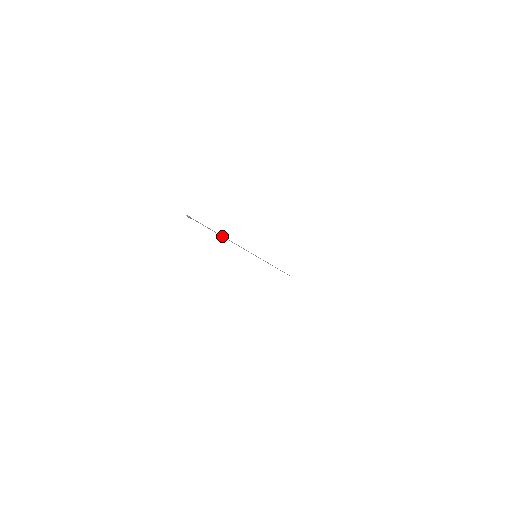
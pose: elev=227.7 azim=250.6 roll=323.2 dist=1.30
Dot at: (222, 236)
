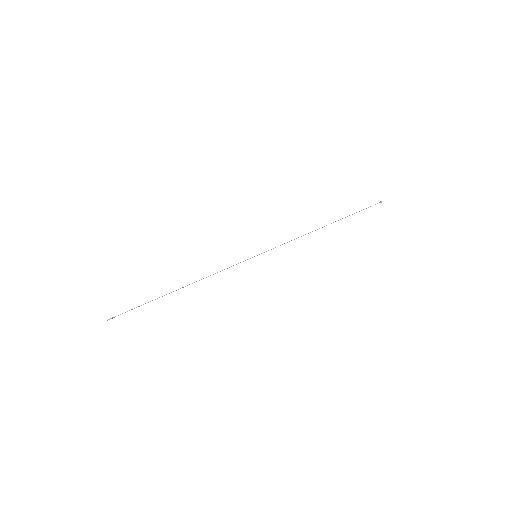
Dot at: (171, 292)
